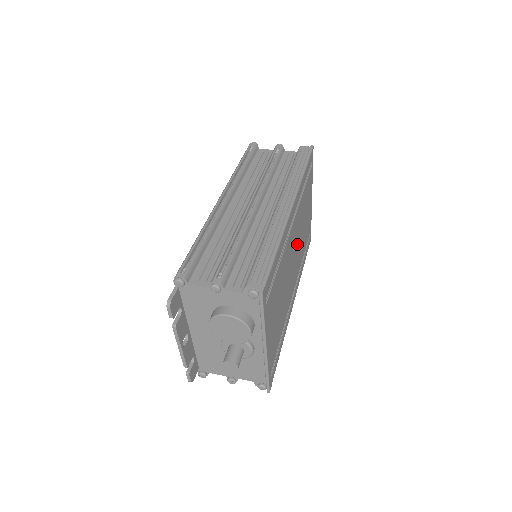
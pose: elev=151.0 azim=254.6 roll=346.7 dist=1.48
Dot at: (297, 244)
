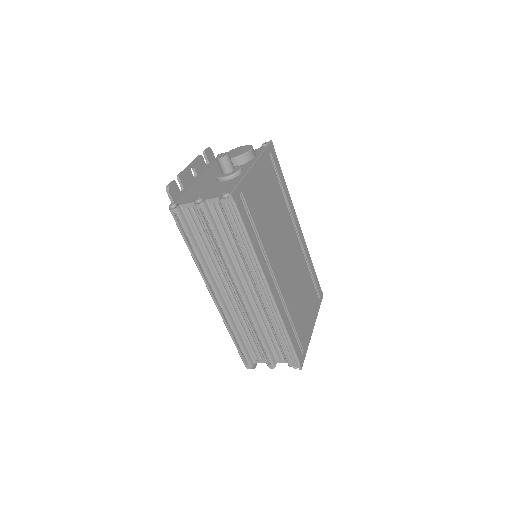
Dot at: (293, 269)
